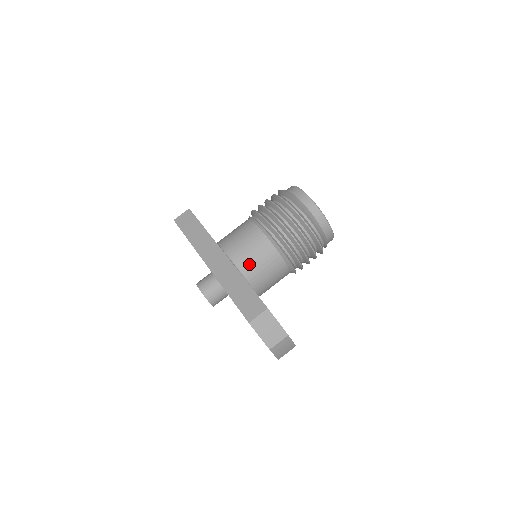
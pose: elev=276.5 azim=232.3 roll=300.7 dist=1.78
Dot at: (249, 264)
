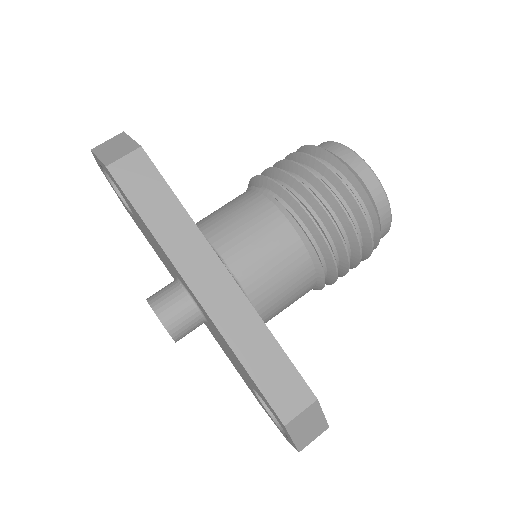
Dot at: (269, 294)
